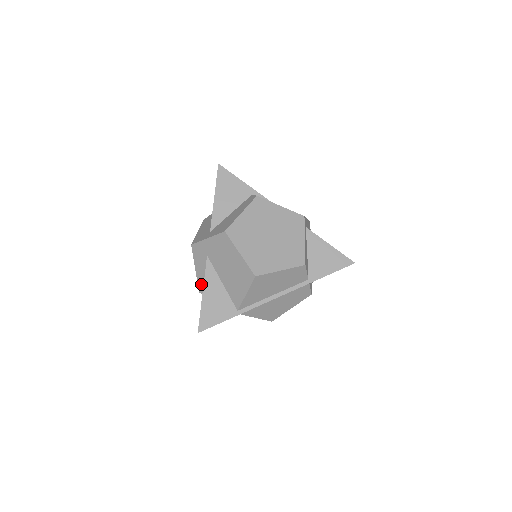
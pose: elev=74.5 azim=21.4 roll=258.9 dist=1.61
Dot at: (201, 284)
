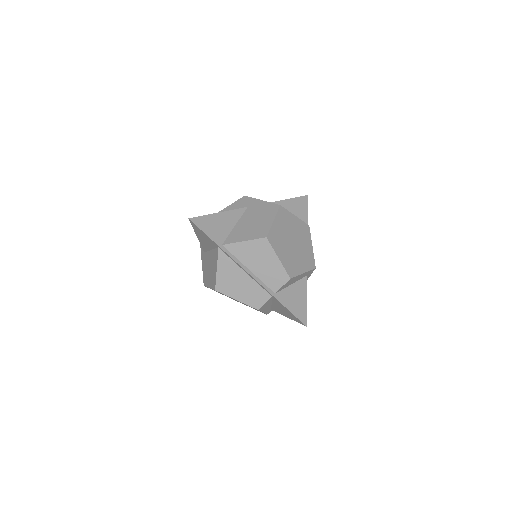
Dot at: occluded
